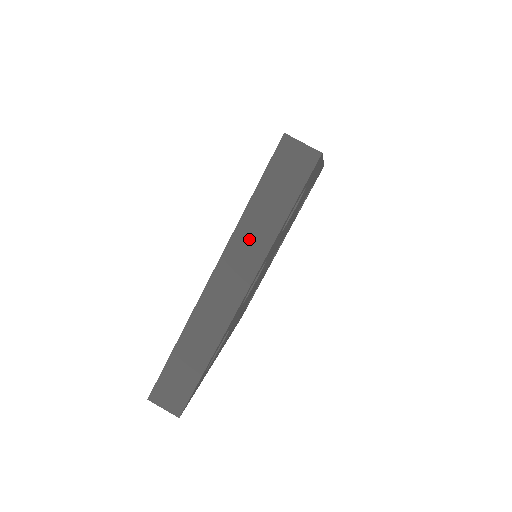
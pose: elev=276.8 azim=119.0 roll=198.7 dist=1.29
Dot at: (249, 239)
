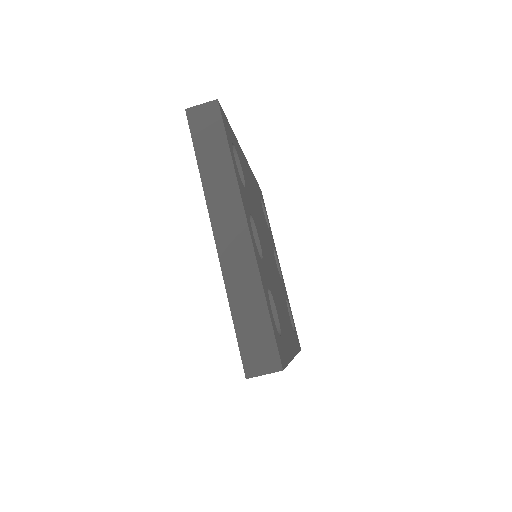
Dot at: (218, 188)
